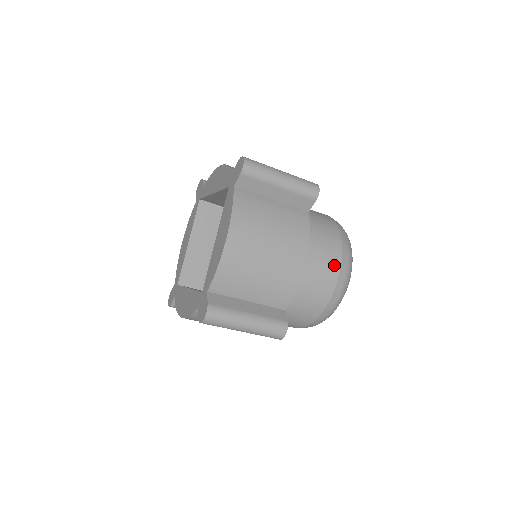
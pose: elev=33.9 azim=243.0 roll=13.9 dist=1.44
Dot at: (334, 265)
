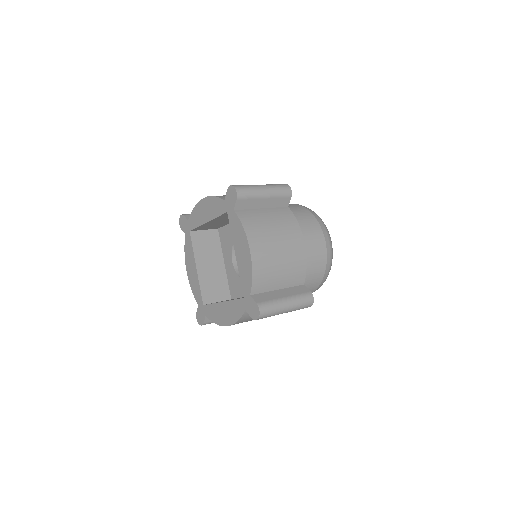
Dot at: occluded
